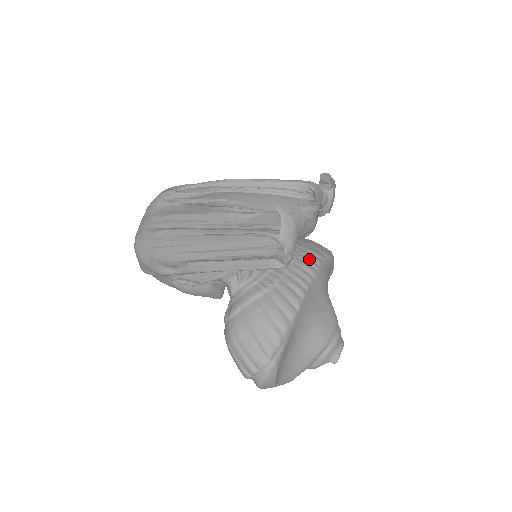
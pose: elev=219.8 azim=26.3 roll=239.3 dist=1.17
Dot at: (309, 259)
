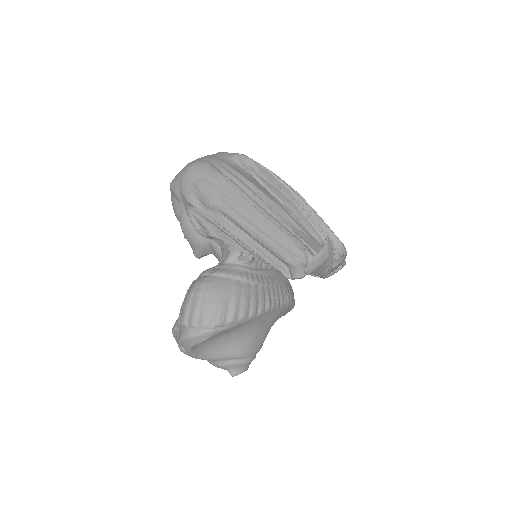
Dot at: (286, 293)
